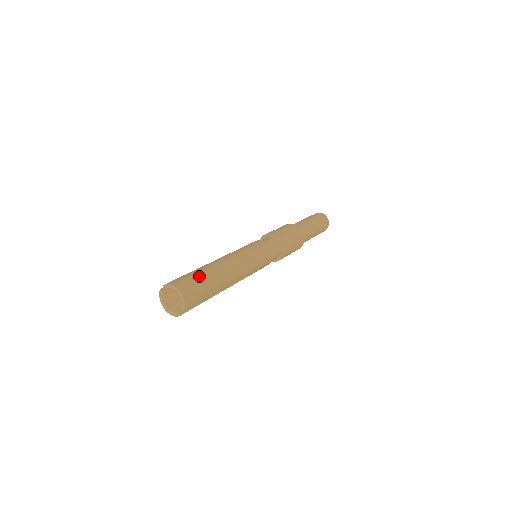
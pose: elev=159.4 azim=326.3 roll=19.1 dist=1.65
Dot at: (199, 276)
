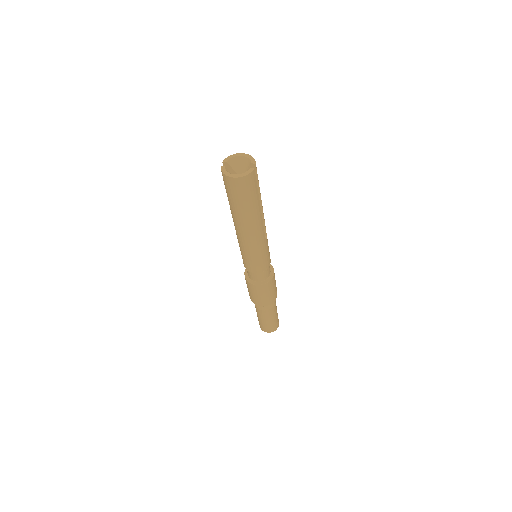
Dot at: occluded
